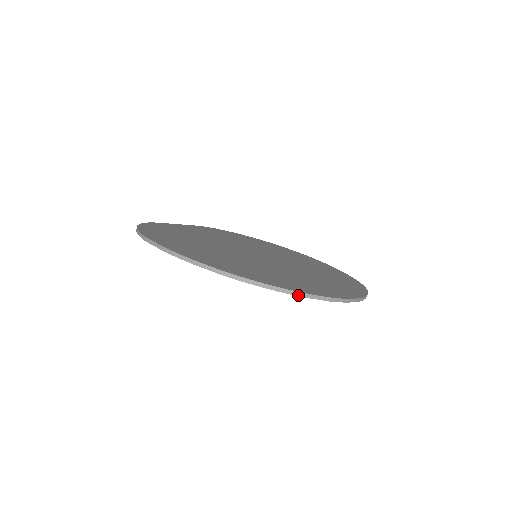
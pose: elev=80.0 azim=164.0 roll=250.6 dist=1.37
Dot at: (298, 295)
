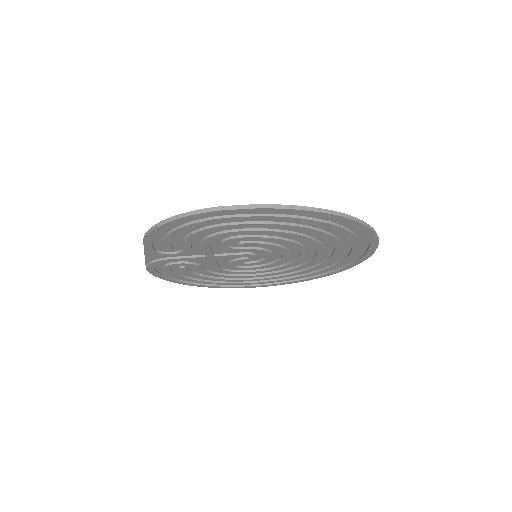
Dot at: (372, 230)
